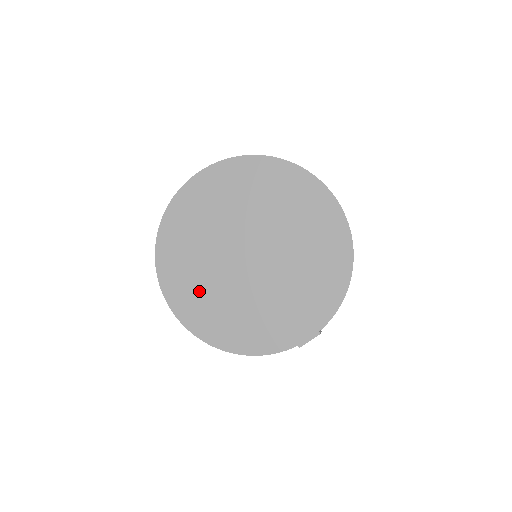
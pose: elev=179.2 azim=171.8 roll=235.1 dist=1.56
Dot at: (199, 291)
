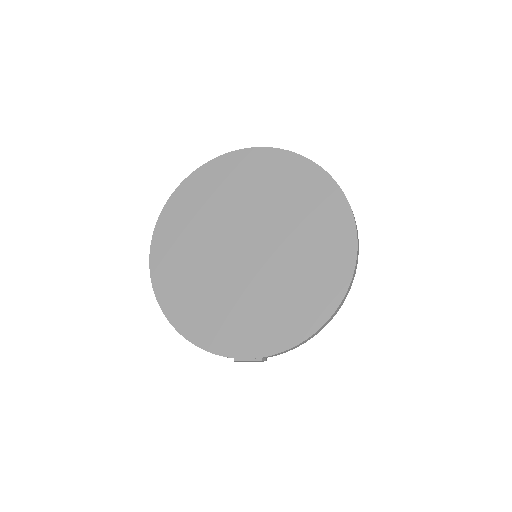
Dot at: (182, 252)
